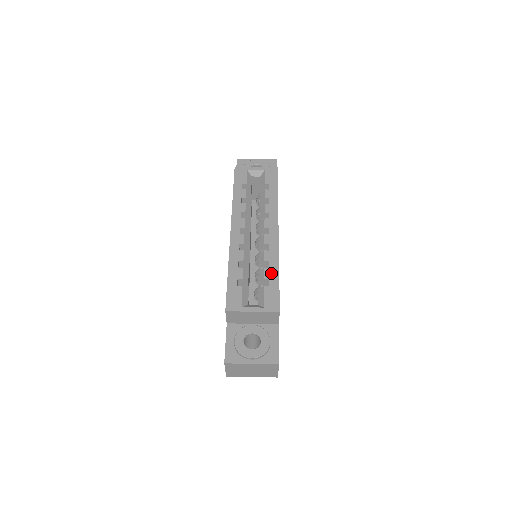
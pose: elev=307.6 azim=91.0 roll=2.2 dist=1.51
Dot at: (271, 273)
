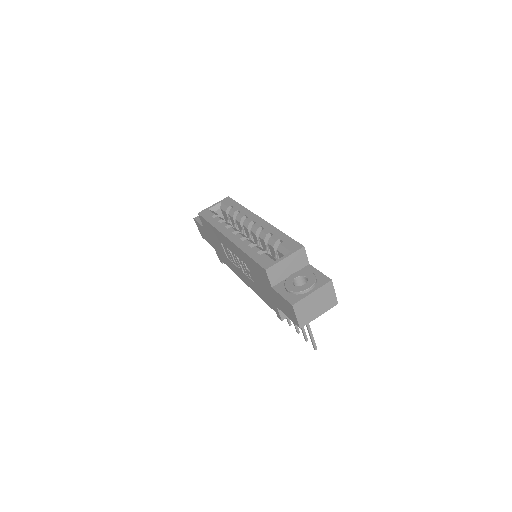
Dot at: (278, 236)
